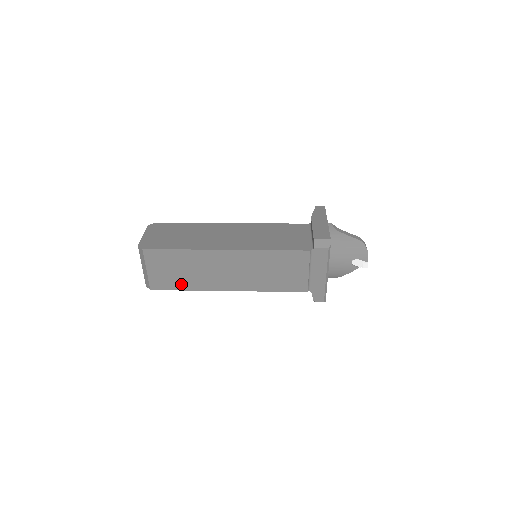
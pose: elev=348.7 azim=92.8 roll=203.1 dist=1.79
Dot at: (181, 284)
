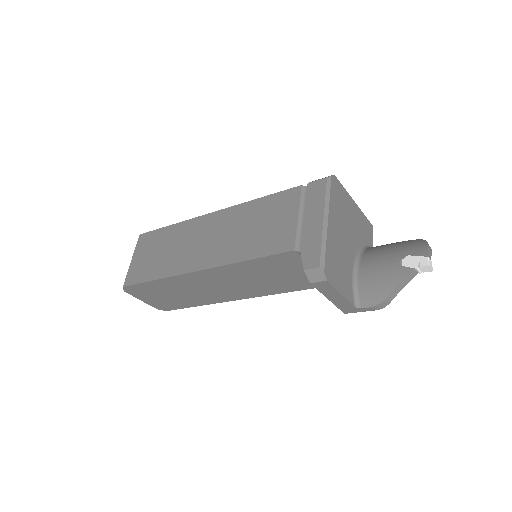
Dot at: (153, 272)
